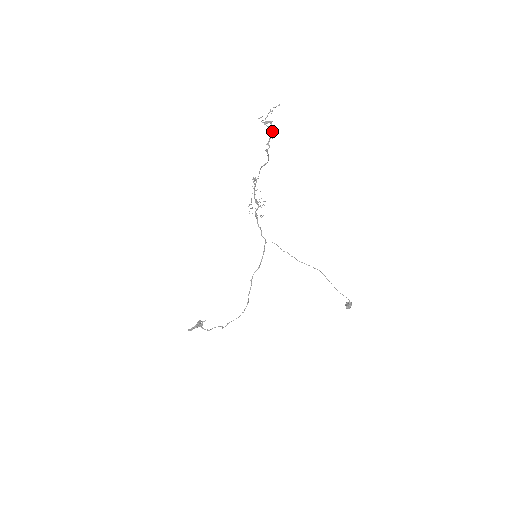
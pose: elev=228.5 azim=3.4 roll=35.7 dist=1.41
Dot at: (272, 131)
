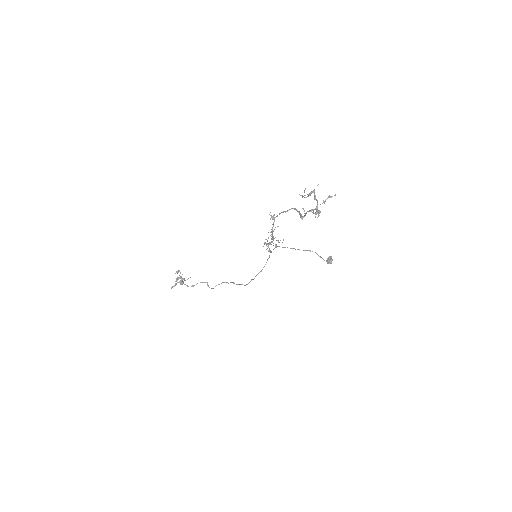
Dot at: (318, 214)
